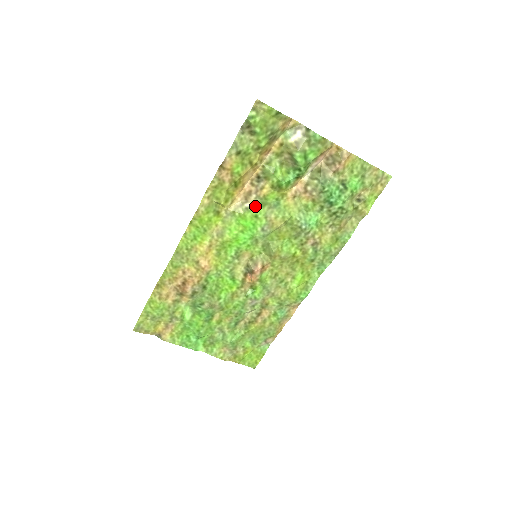
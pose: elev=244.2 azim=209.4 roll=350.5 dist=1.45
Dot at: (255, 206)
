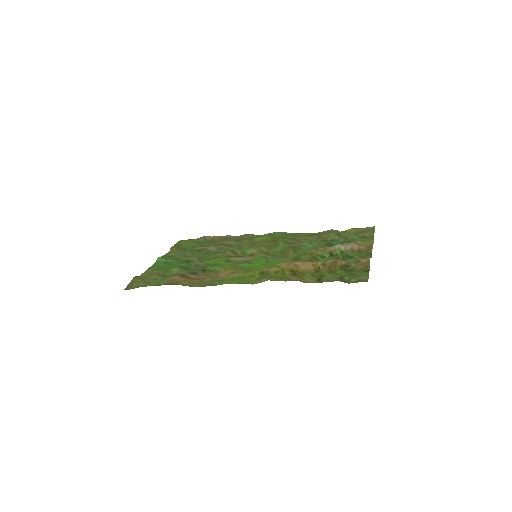
Dot at: occluded
